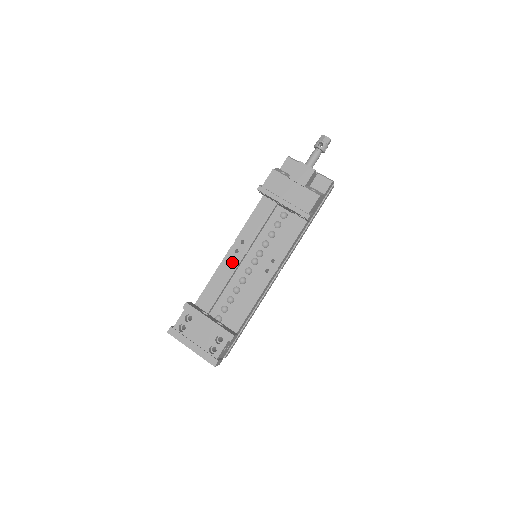
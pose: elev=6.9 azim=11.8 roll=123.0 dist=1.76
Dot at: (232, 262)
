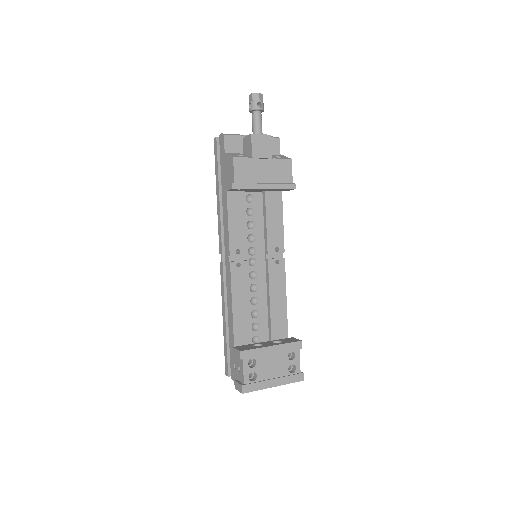
Dot at: (241, 279)
